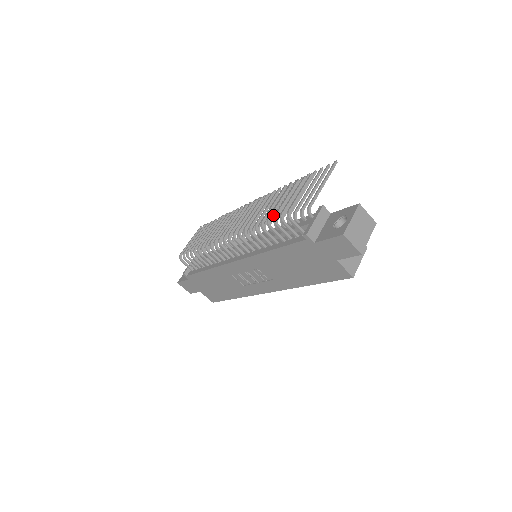
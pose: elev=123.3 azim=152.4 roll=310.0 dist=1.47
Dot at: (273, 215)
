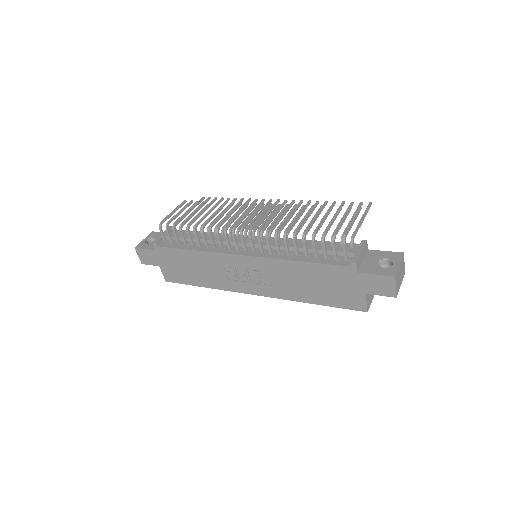
Dot at: occluded
